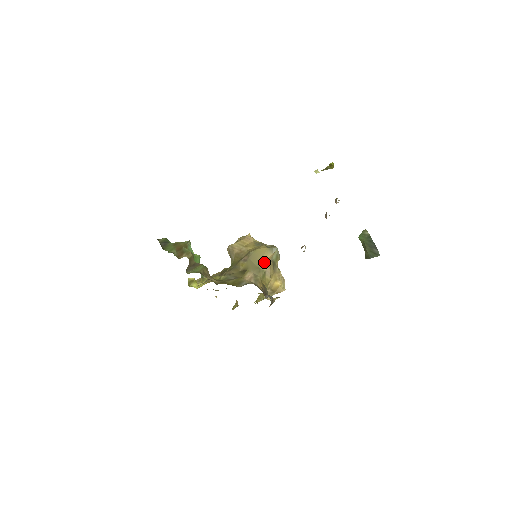
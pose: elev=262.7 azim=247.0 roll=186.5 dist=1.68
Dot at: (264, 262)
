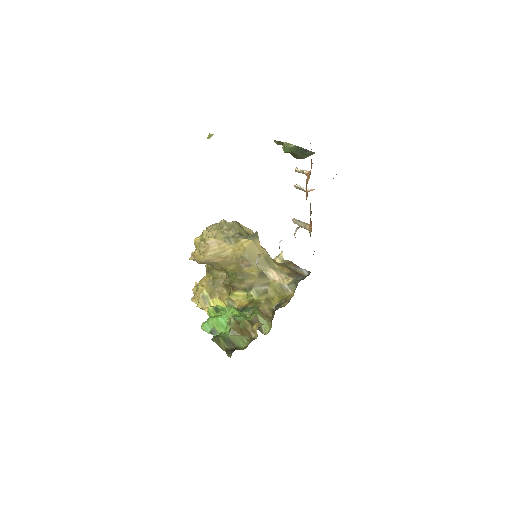
Dot at: (262, 251)
